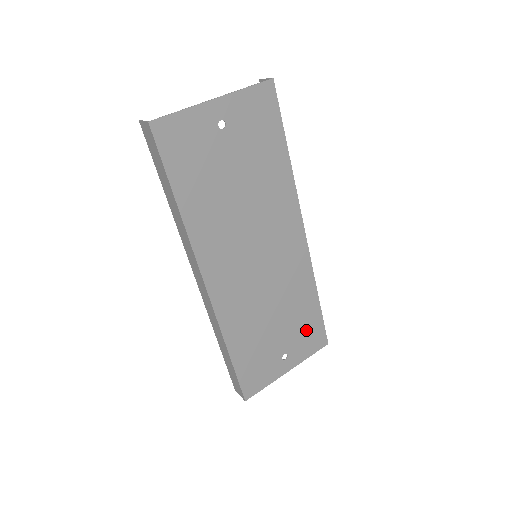
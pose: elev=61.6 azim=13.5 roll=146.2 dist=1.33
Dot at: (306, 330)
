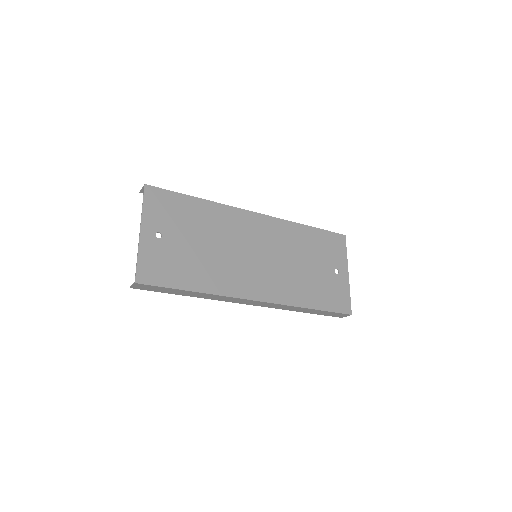
Dot at: (326, 247)
